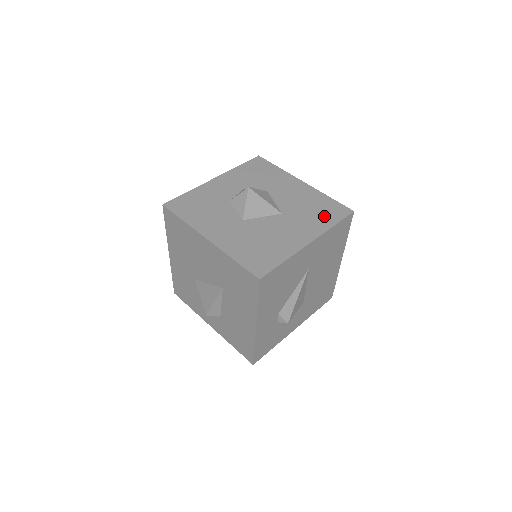
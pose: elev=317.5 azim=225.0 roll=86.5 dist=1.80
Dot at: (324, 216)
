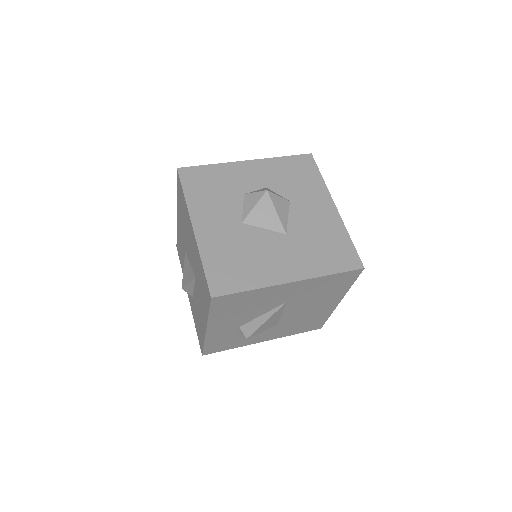
Dot at: (328, 258)
